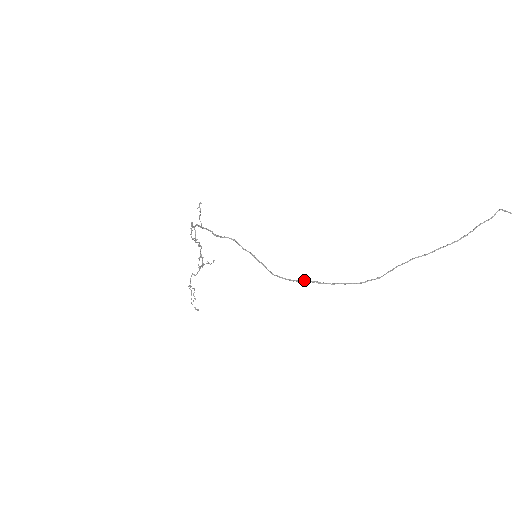
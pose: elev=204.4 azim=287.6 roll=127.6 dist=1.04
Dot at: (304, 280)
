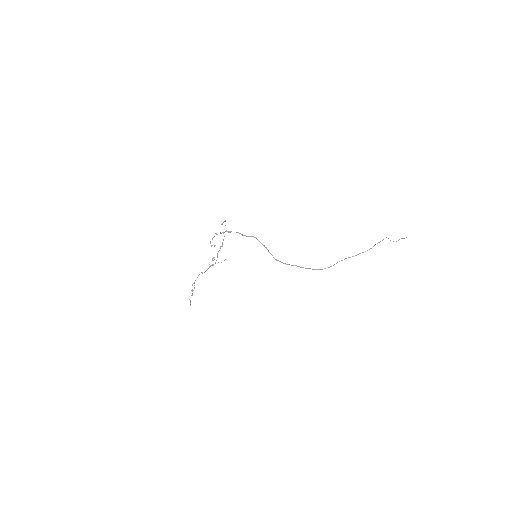
Dot at: (293, 265)
